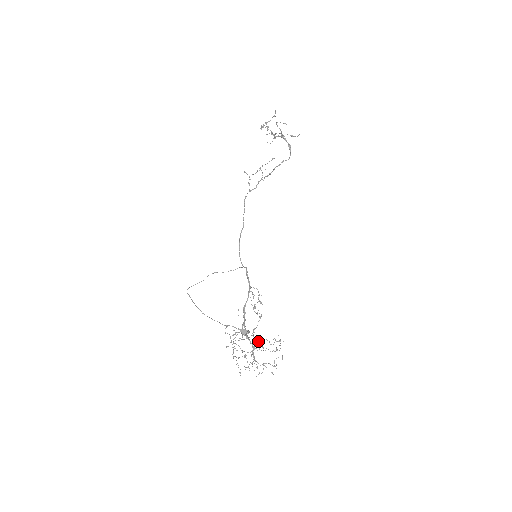
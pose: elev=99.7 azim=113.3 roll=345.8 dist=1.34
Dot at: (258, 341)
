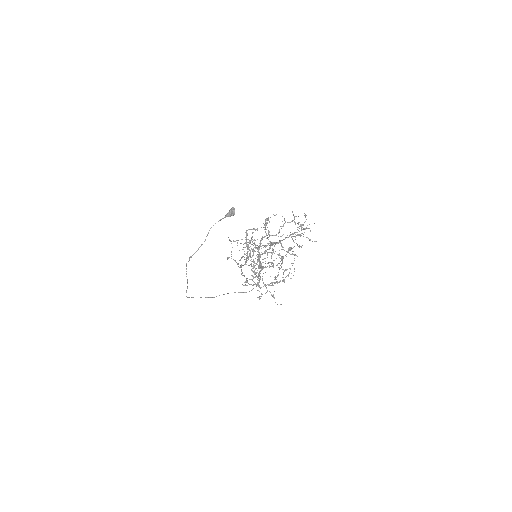
Dot at: occluded
